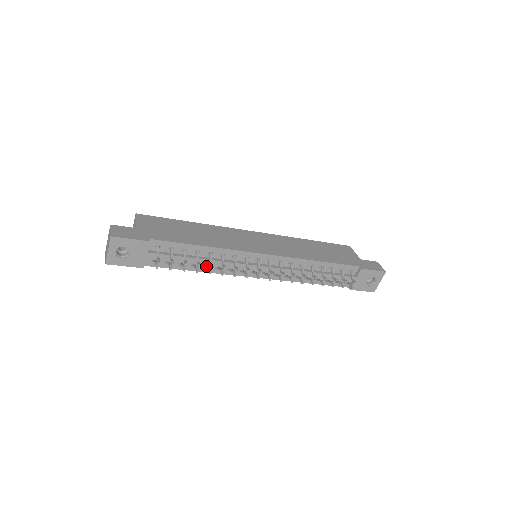
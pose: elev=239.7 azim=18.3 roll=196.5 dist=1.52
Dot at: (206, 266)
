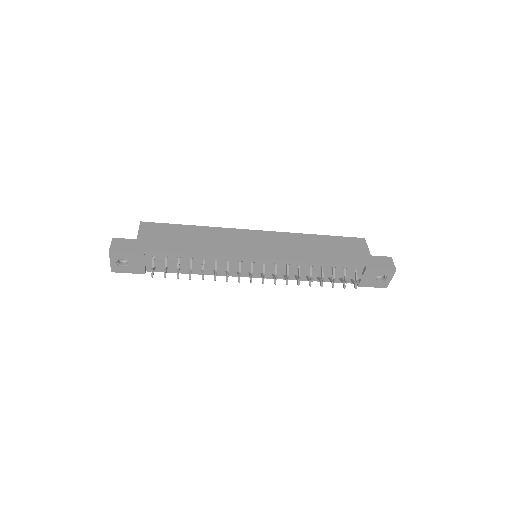
Dot at: occluded
